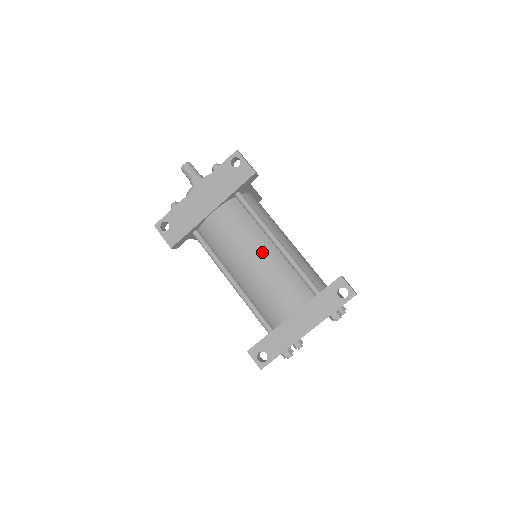
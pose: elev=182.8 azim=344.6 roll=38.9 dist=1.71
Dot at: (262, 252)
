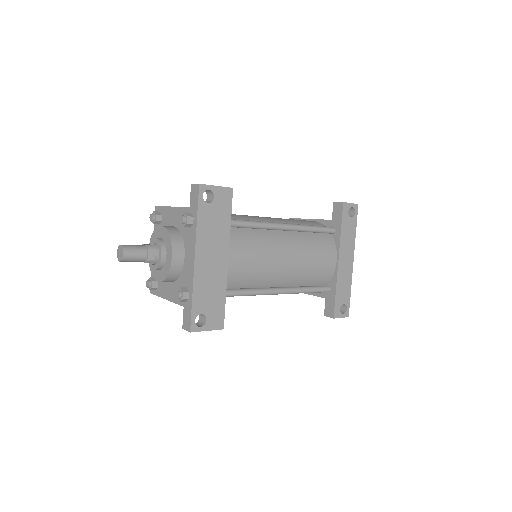
Dot at: (286, 245)
